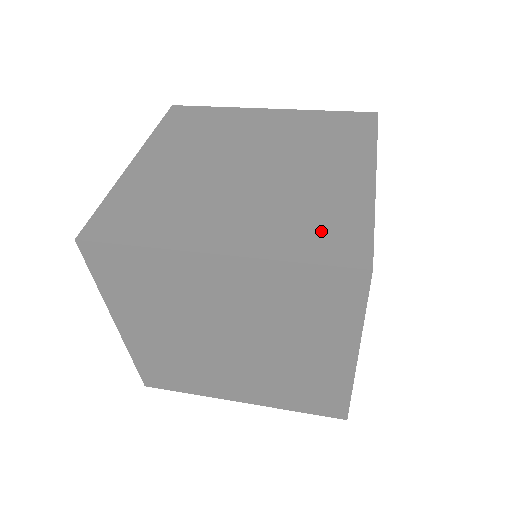
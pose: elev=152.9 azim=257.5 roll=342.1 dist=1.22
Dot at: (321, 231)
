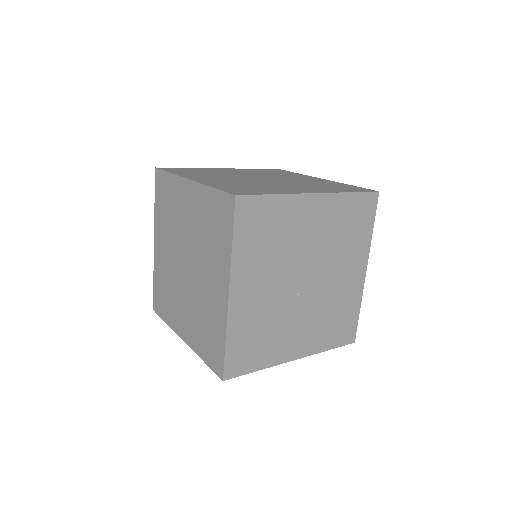
Dot at: (244, 188)
